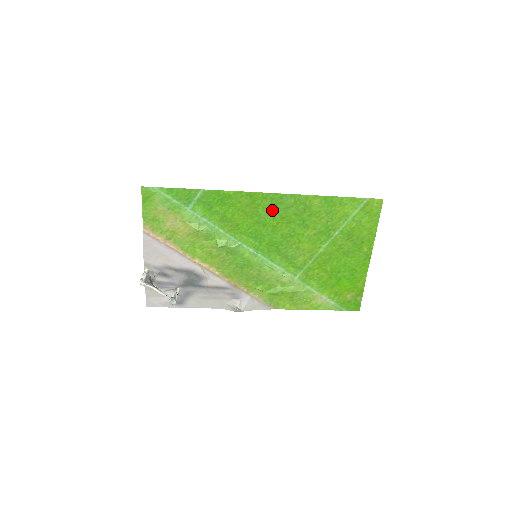
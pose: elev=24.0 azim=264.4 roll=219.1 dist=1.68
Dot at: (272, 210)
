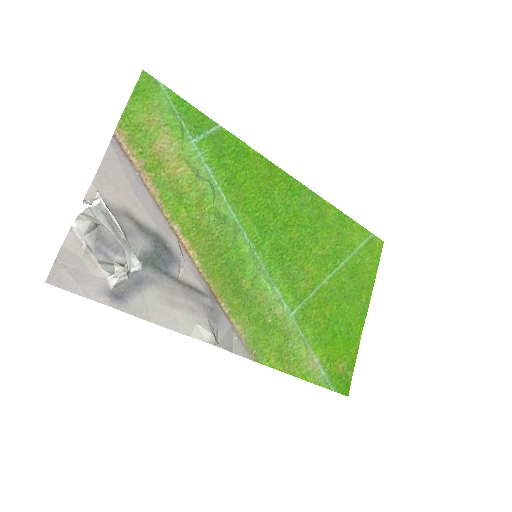
Dot at: (288, 199)
